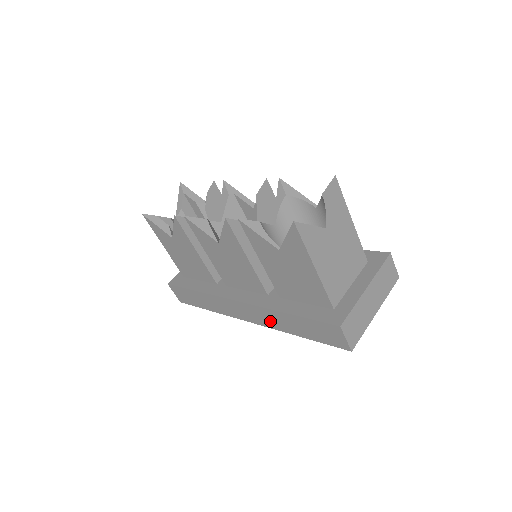
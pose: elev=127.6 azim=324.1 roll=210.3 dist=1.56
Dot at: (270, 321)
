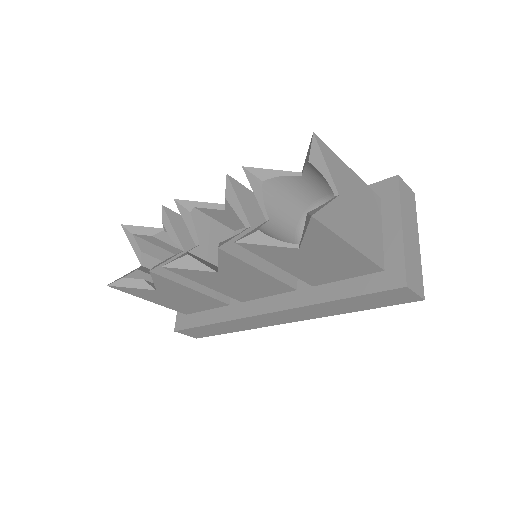
Dot at: (314, 313)
